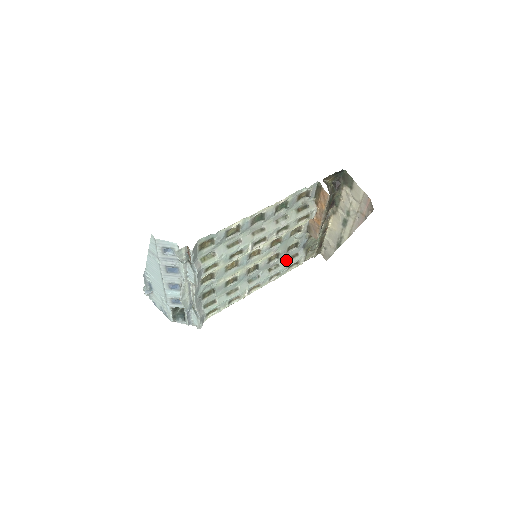
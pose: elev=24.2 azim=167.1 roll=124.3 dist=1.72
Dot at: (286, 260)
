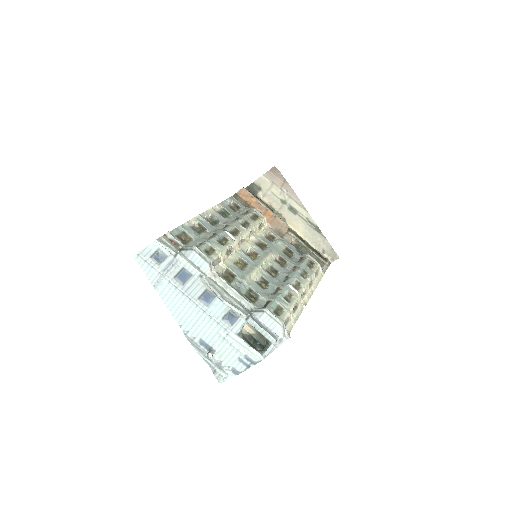
Dot at: (297, 263)
